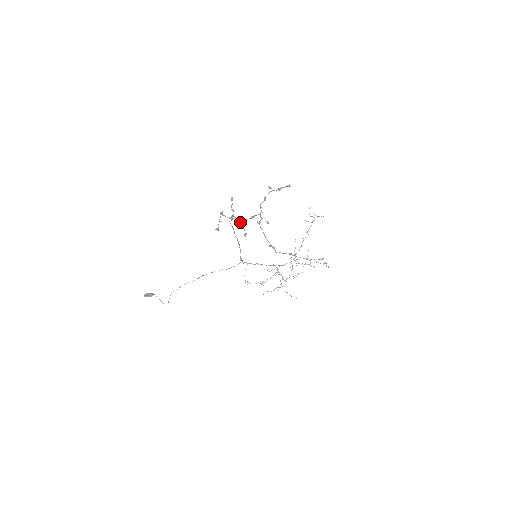
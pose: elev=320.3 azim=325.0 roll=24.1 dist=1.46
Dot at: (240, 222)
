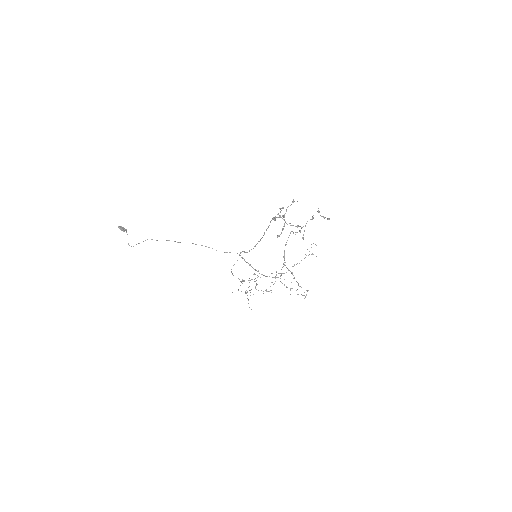
Dot at: occluded
